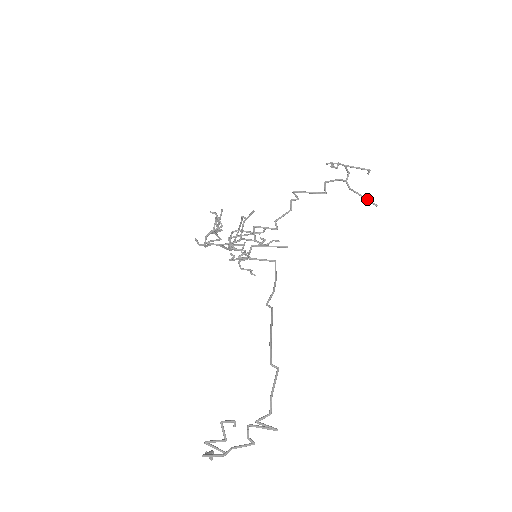
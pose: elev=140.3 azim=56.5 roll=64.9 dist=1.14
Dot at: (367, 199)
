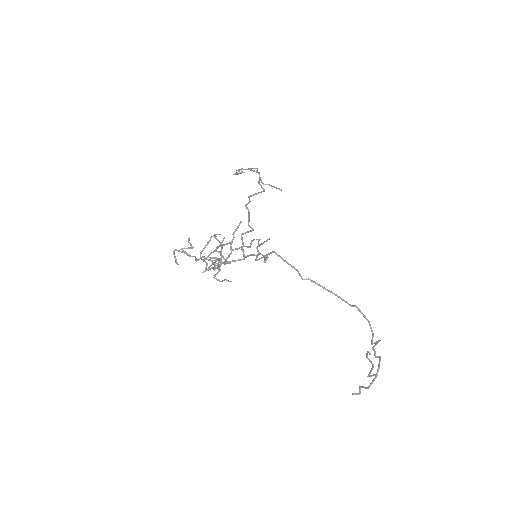
Dot at: (276, 187)
